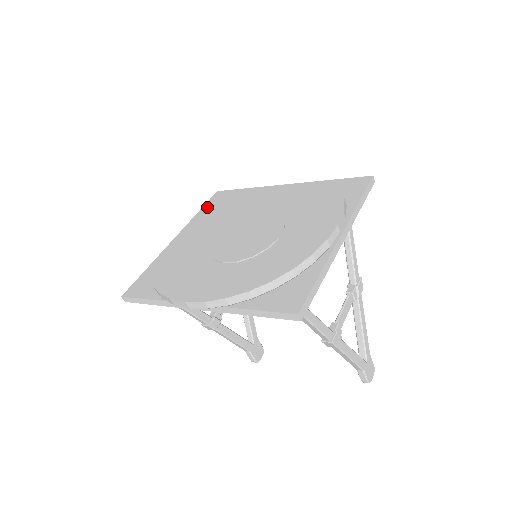
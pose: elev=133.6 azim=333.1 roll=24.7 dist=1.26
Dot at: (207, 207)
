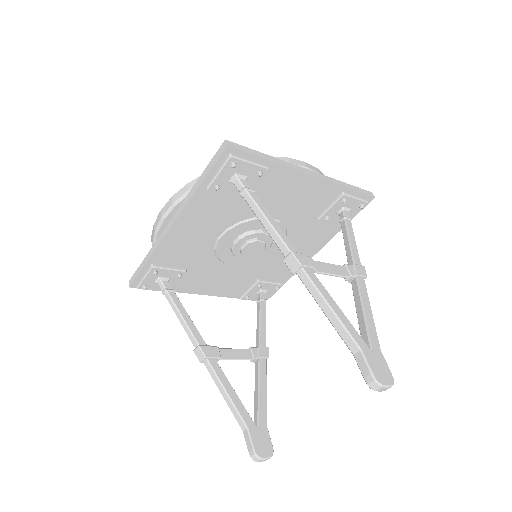
Dot at: occluded
